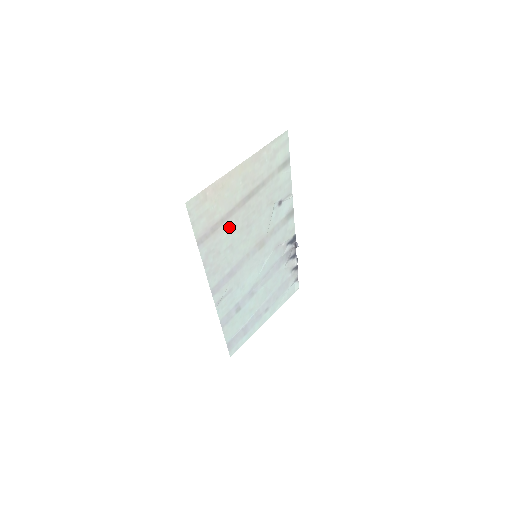
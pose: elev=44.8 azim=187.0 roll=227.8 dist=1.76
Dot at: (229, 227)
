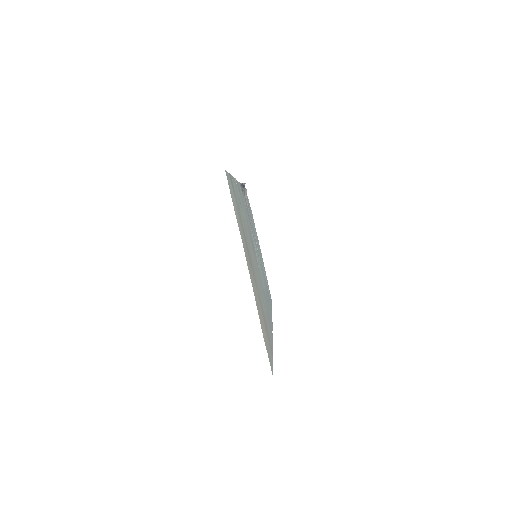
Dot at: (261, 300)
